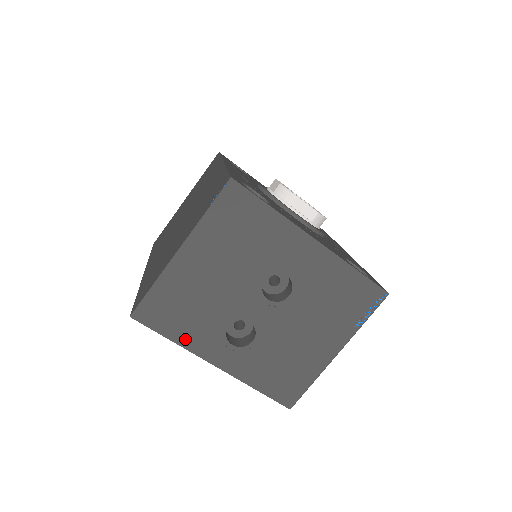
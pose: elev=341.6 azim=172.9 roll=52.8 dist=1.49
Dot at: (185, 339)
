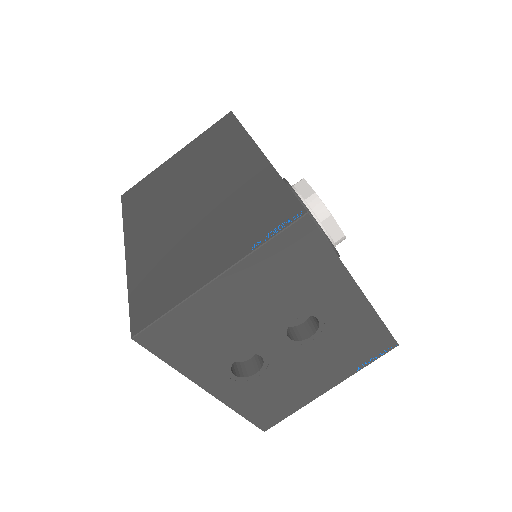
Dot at: (186, 366)
